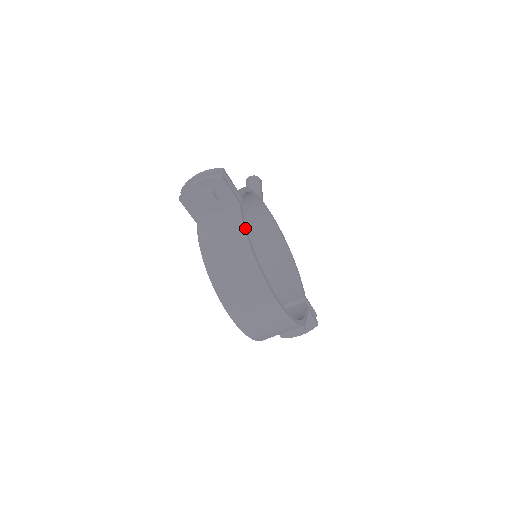
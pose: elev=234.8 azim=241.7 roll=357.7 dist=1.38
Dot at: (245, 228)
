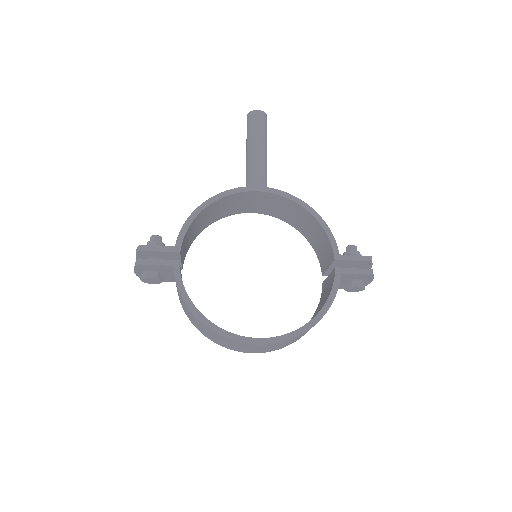
Dot at: (183, 296)
